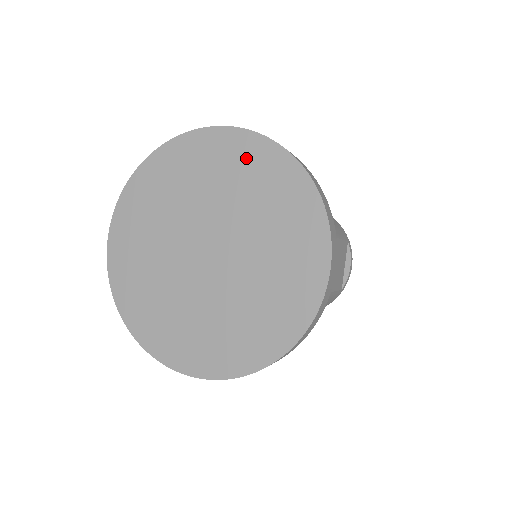
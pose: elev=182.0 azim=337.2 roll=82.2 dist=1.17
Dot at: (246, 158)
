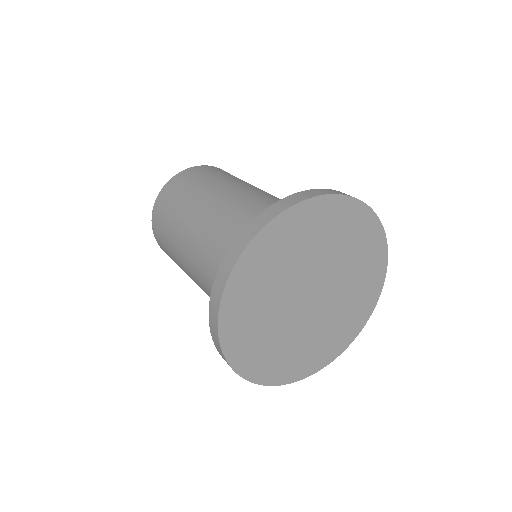
Dot at: (288, 233)
